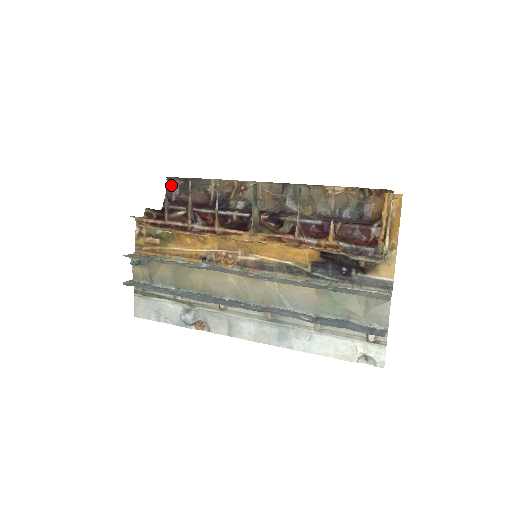
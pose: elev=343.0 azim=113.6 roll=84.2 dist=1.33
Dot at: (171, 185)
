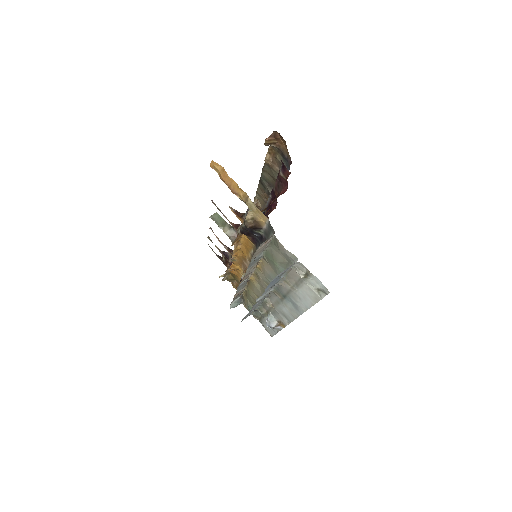
Dot at: occluded
